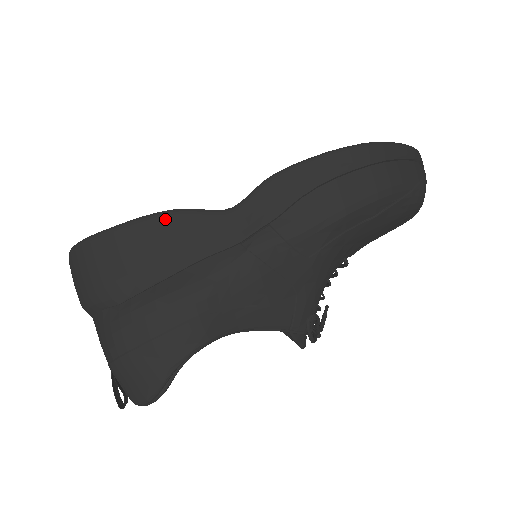
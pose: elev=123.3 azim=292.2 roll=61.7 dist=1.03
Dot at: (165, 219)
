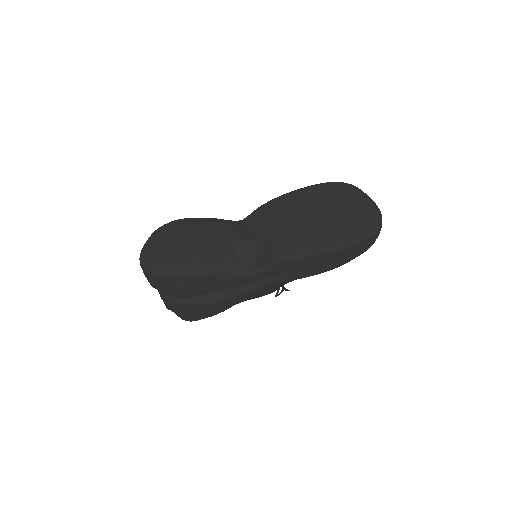
Dot at: (208, 276)
